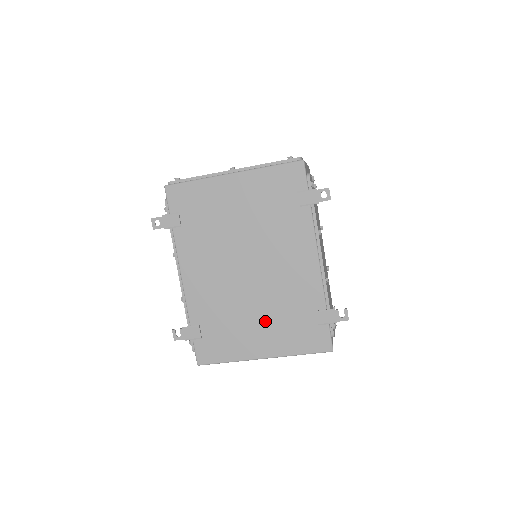
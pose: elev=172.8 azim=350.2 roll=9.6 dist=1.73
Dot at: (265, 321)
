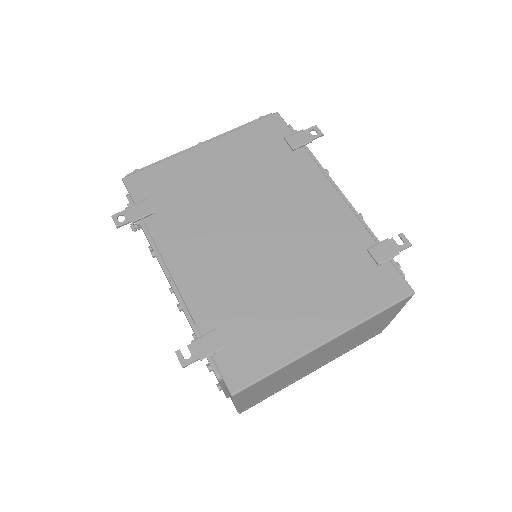
Dot at: (308, 287)
